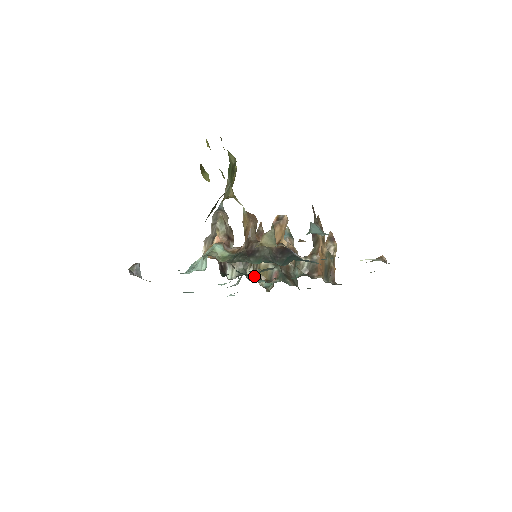
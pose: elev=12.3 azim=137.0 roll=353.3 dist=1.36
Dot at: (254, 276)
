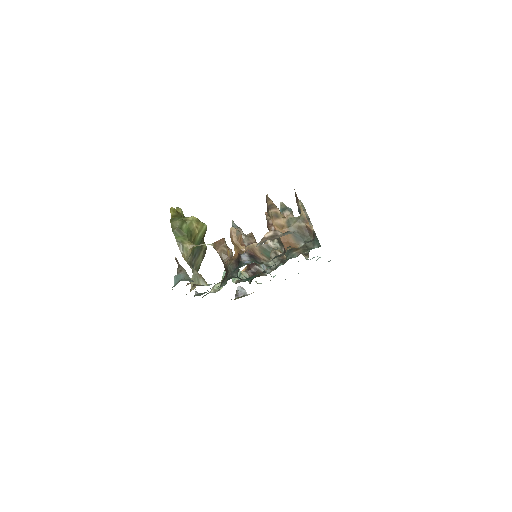
Dot at: (276, 263)
